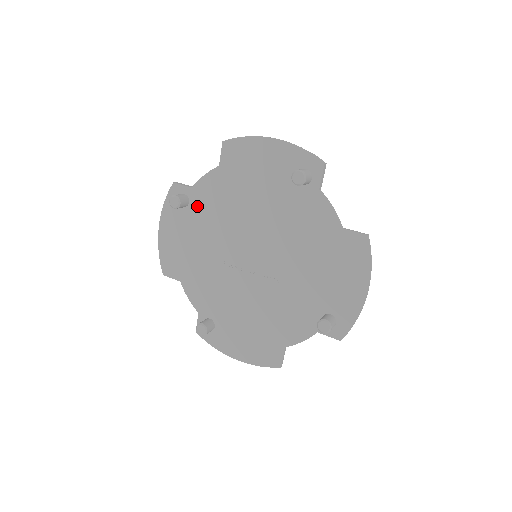
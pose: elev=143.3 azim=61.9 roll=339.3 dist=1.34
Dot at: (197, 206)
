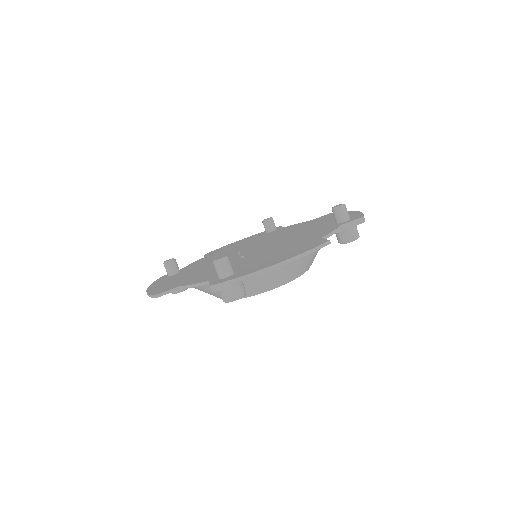
Dot at: (273, 232)
